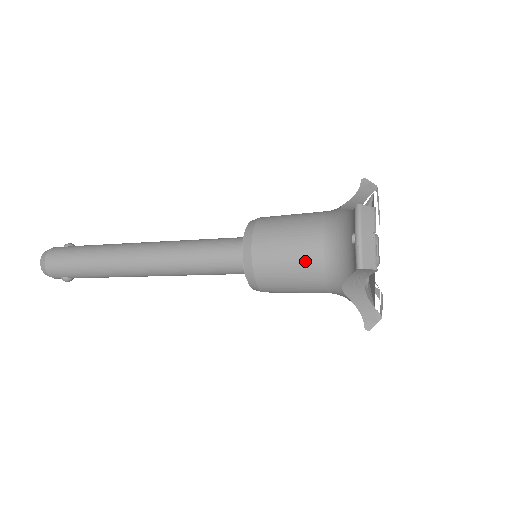
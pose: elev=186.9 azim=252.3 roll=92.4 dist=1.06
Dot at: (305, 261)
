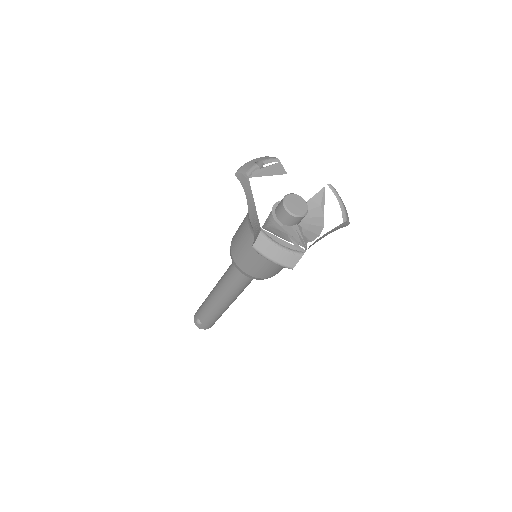
Dot at: occluded
